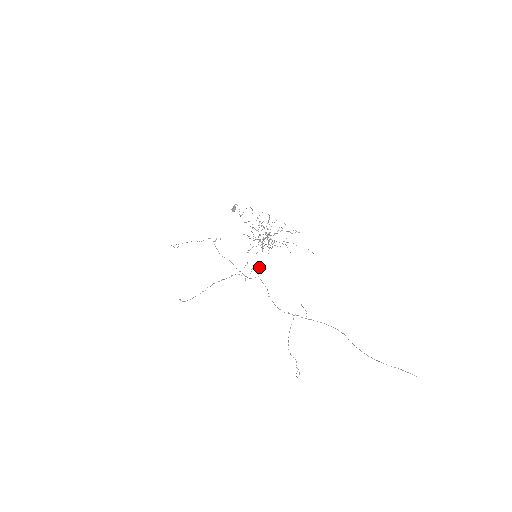
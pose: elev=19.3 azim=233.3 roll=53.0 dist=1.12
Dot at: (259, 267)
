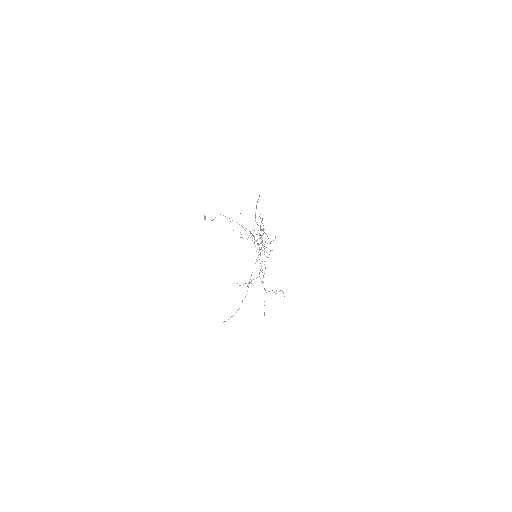
Dot at: occluded
